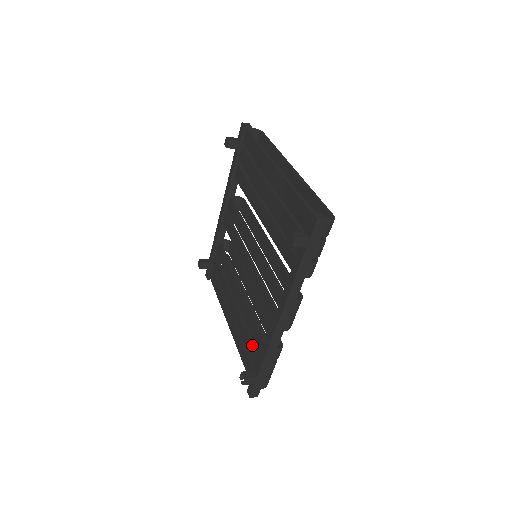
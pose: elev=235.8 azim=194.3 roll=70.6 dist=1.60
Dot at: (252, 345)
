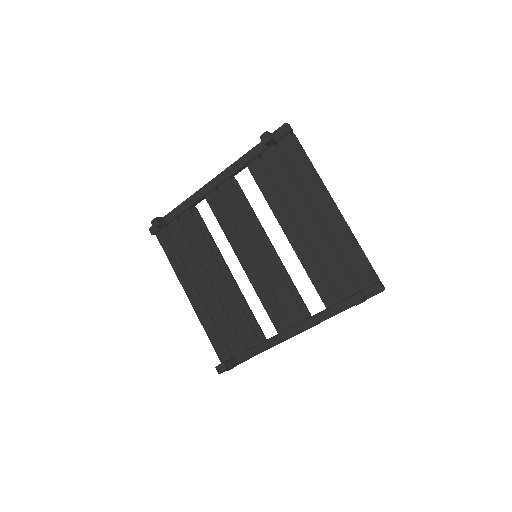
Dot at: (234, 334)
